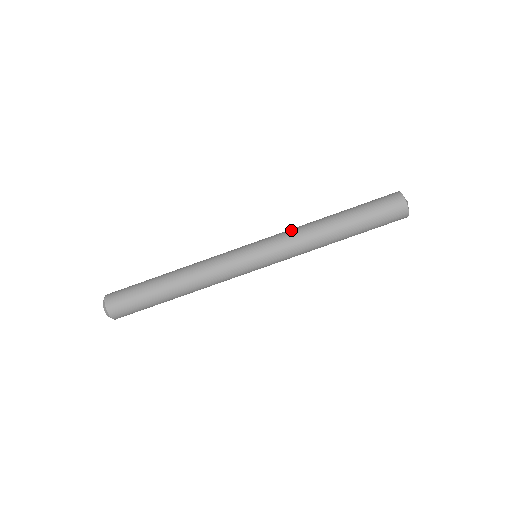
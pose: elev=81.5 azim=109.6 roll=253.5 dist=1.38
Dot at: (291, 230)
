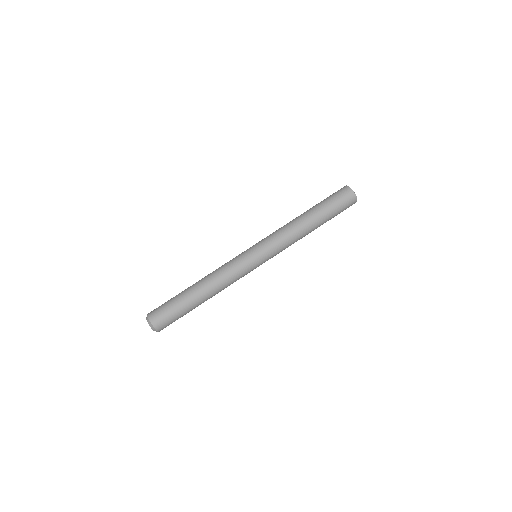
Dot at: (278, 231)
